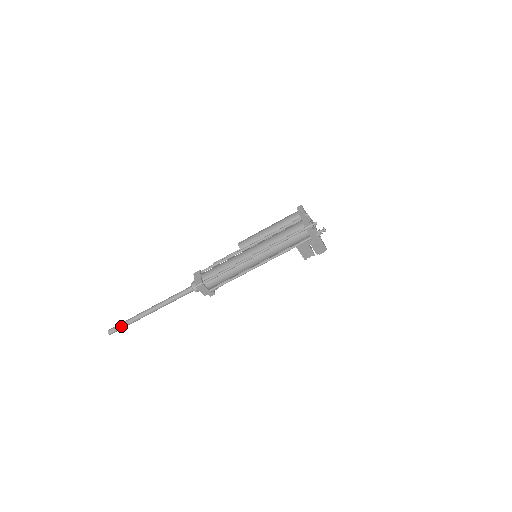
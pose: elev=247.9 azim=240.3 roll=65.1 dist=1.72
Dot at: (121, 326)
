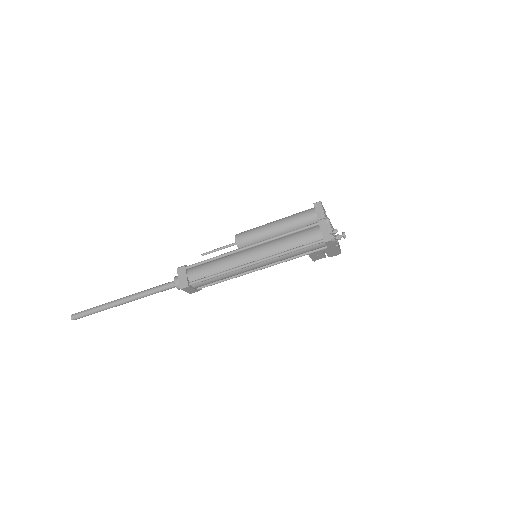
Dot at: (87, 314)
